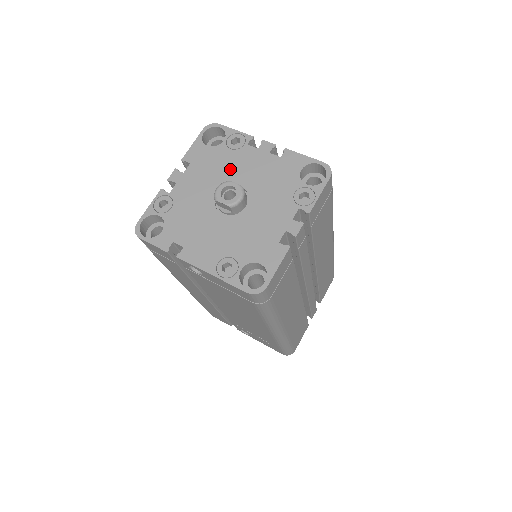
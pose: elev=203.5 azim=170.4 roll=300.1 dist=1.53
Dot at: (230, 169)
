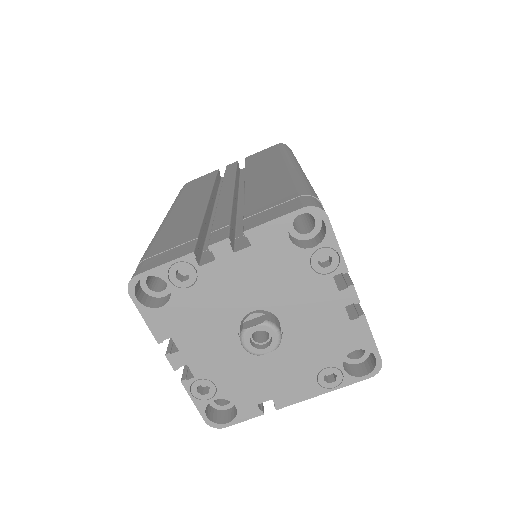
Dot at: (218, 306)
